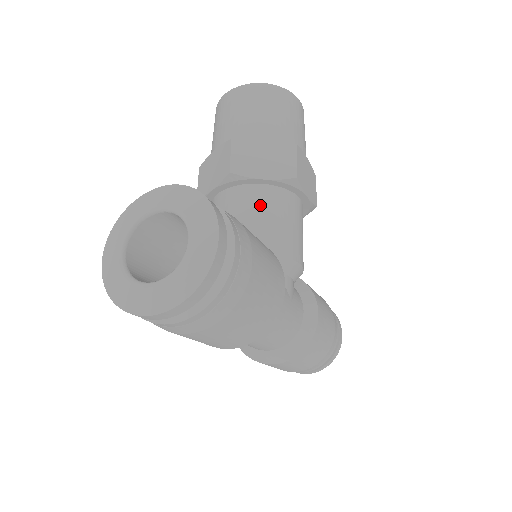
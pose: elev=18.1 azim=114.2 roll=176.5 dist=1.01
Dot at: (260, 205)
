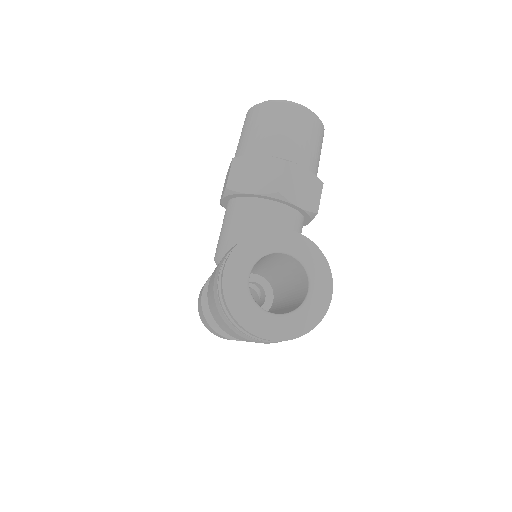
Dot at: (288, 226)
